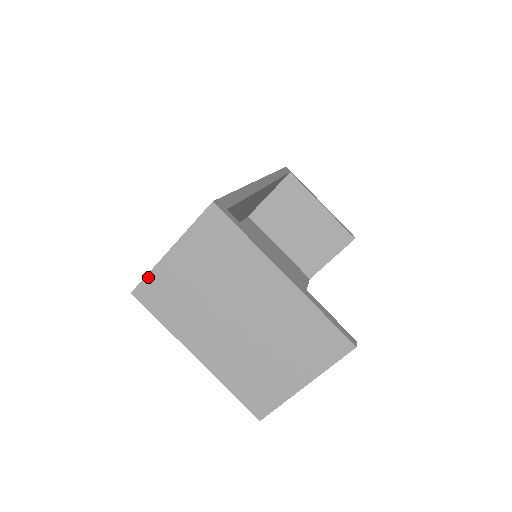
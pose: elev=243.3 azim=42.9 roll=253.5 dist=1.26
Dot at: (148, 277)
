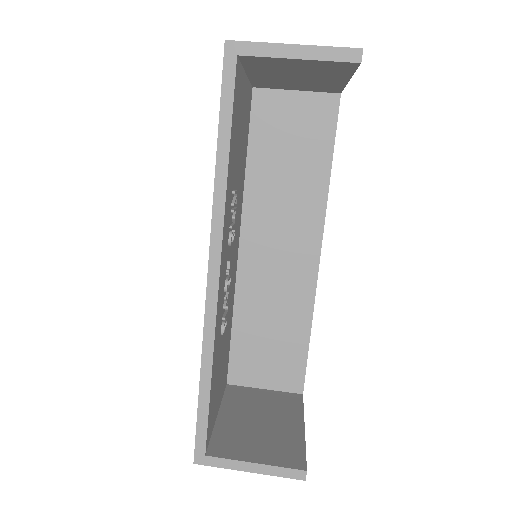
Dot at: occluded
